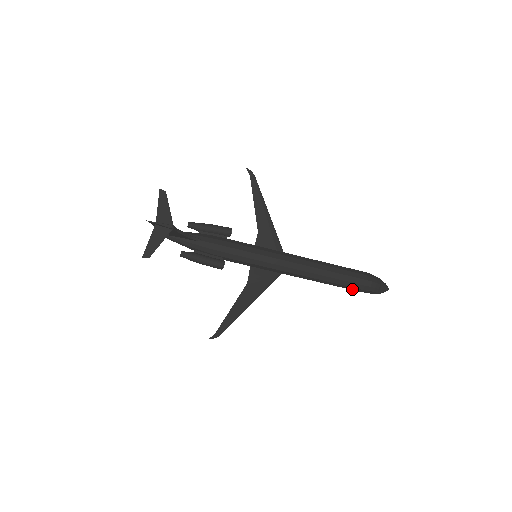
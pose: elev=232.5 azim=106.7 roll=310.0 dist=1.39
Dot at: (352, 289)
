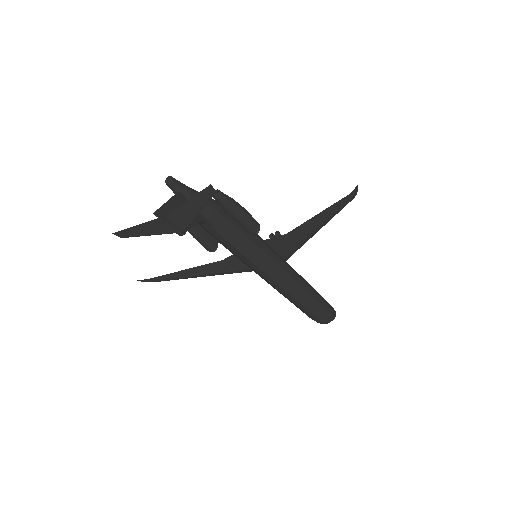
Dot at: occluded
